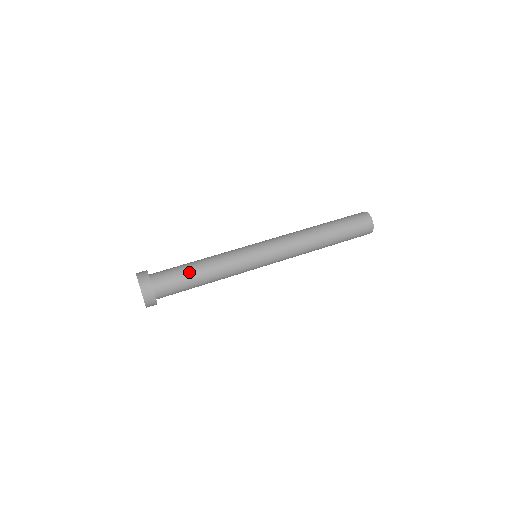
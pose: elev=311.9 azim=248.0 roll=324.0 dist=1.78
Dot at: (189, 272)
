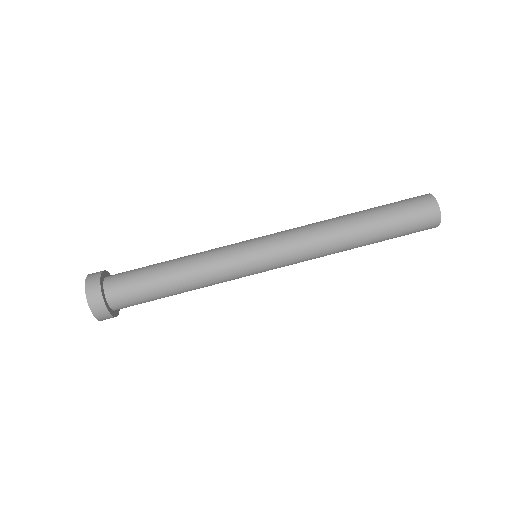
Dot at: (163, 297)
